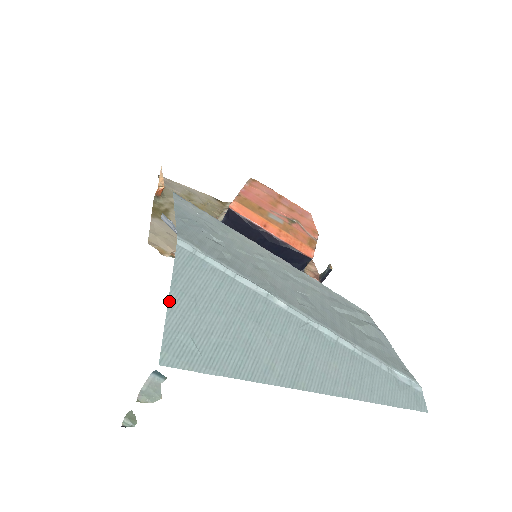
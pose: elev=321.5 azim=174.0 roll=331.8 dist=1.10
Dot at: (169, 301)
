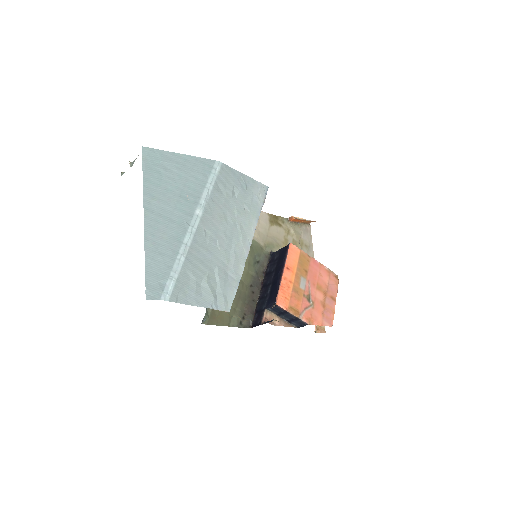
Dot at: (178, 153)
